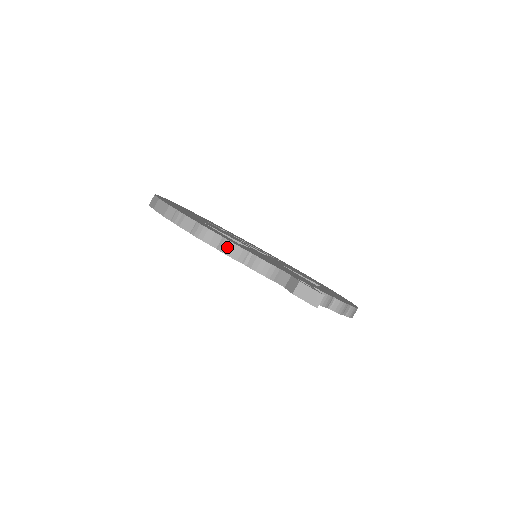
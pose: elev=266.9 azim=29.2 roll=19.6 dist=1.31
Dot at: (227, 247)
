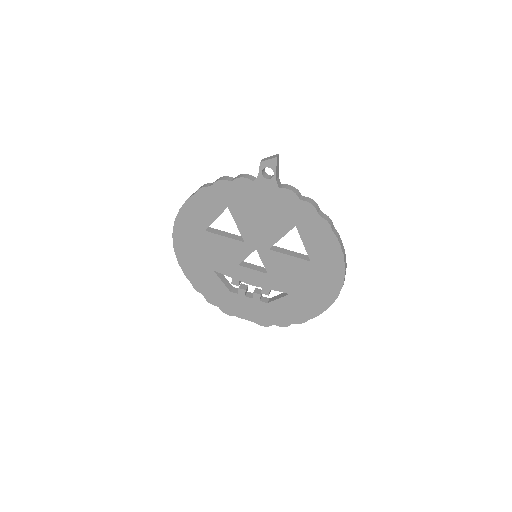
Dot at: (218, 179)
